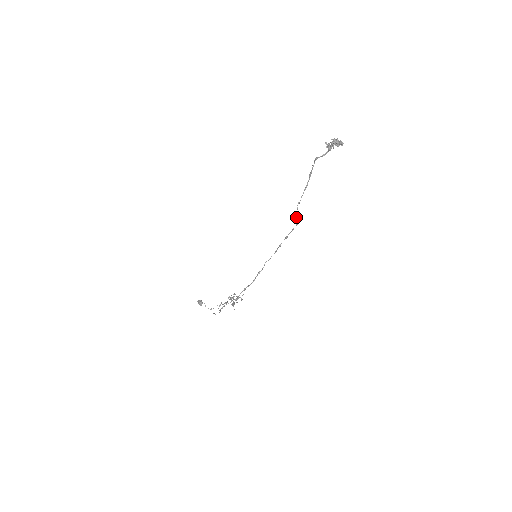
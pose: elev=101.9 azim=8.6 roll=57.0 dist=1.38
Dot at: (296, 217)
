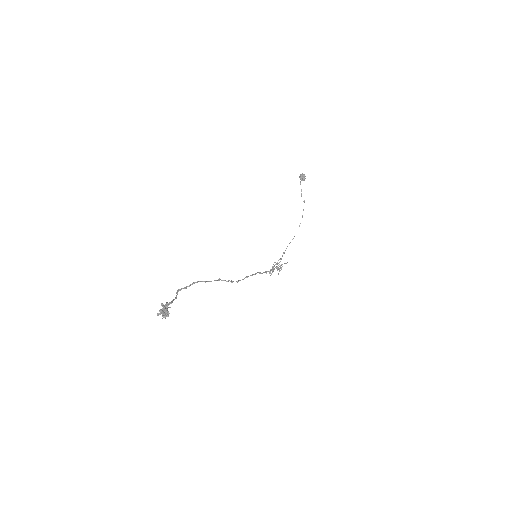
Dot at: (231, 282)
